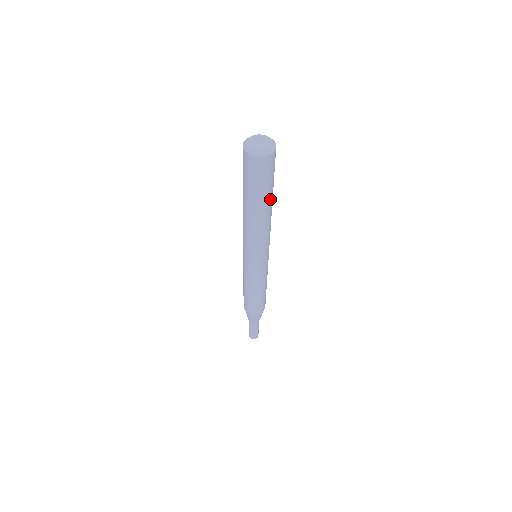
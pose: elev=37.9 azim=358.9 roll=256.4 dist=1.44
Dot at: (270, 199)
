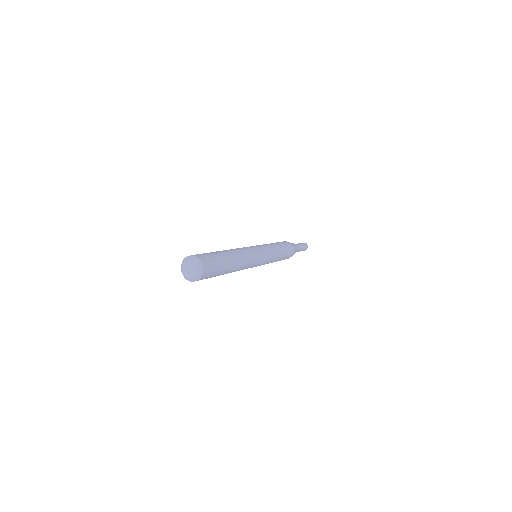
Dot at: (229, 262)
